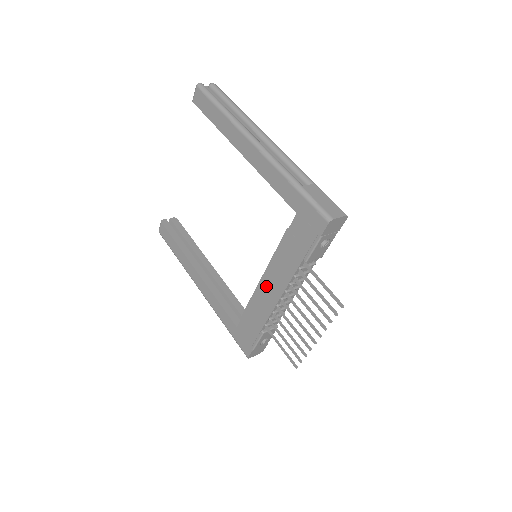
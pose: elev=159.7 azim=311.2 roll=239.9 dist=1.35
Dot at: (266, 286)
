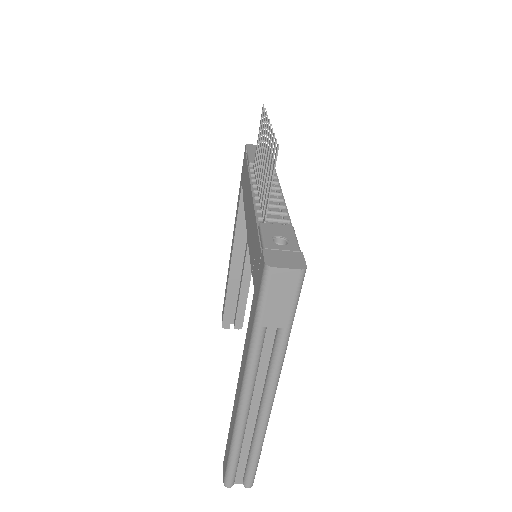
Dot at: (248, 219)
